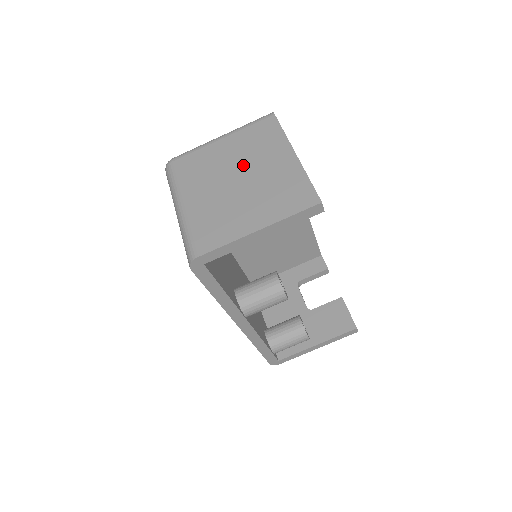
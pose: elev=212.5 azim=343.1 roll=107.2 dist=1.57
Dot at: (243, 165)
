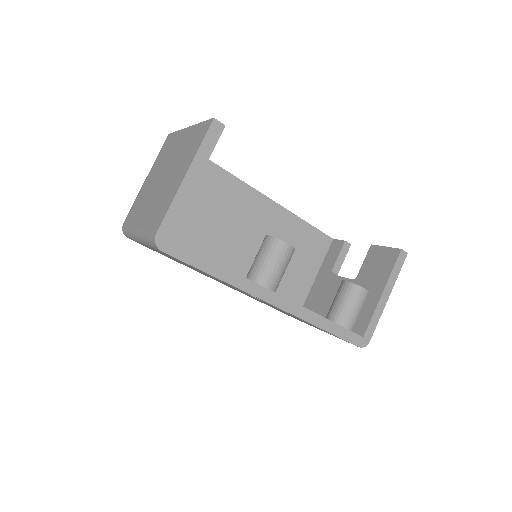
Dot at: (162, 170)
